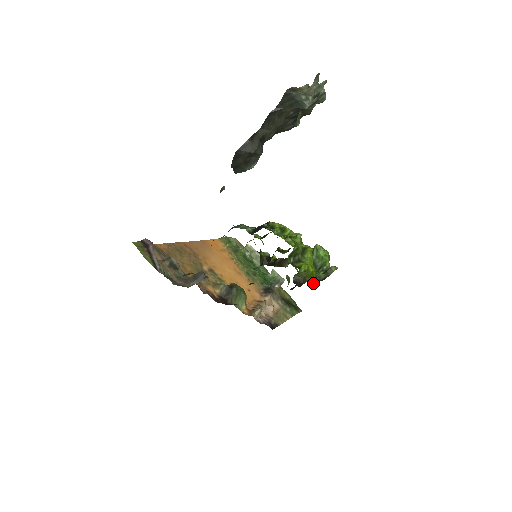
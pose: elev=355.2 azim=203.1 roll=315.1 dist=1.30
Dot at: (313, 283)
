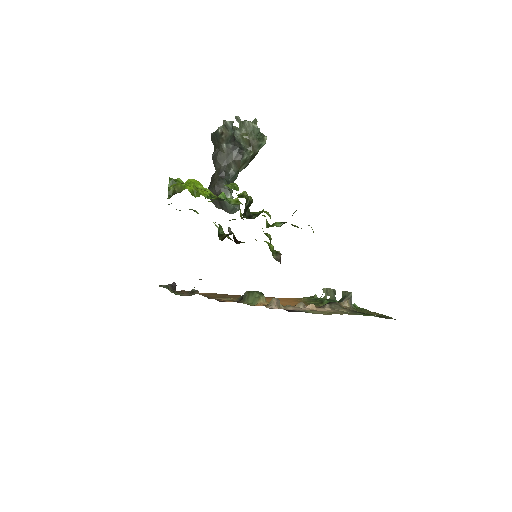
Dot at: (246, 218)
